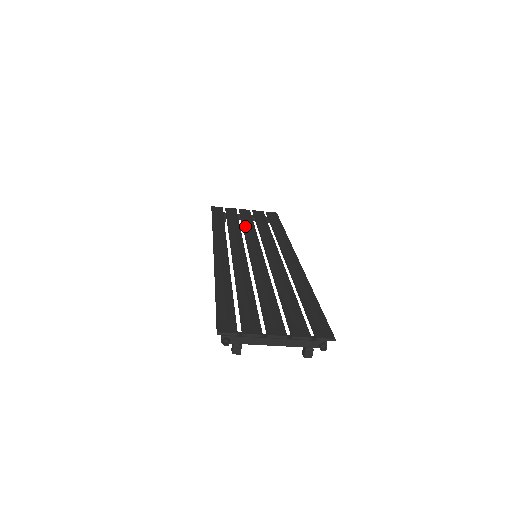
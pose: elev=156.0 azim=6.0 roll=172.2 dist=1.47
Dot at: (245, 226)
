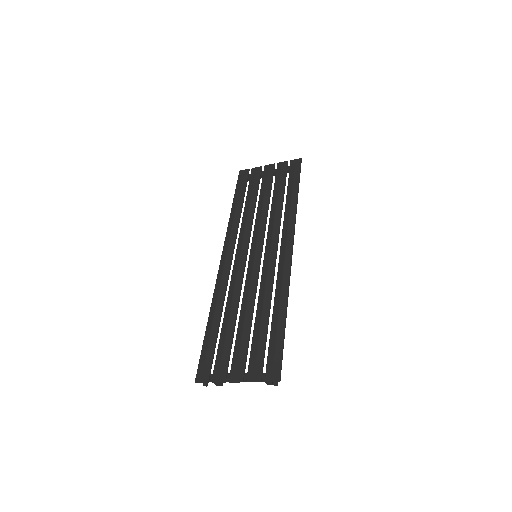
Dot at: (259, 203)
